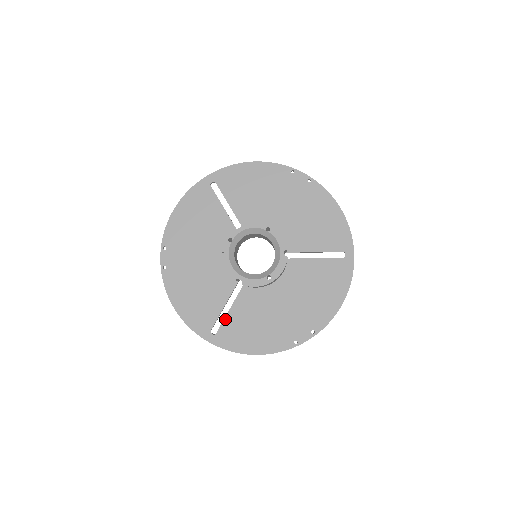
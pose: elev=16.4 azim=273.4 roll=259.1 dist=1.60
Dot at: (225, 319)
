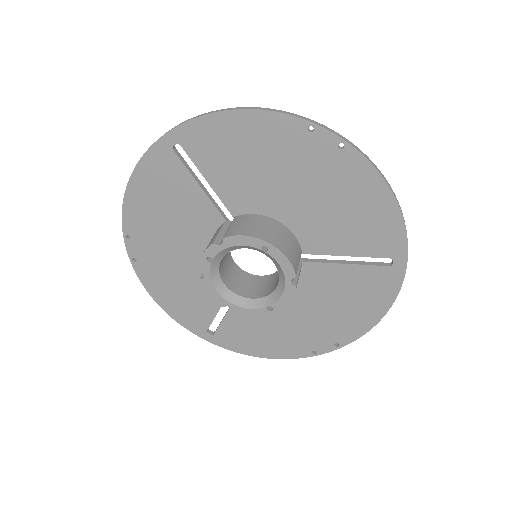
Dot at: (223, 321)
